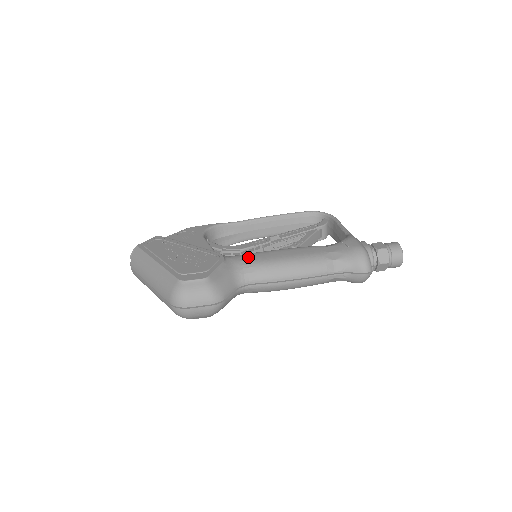
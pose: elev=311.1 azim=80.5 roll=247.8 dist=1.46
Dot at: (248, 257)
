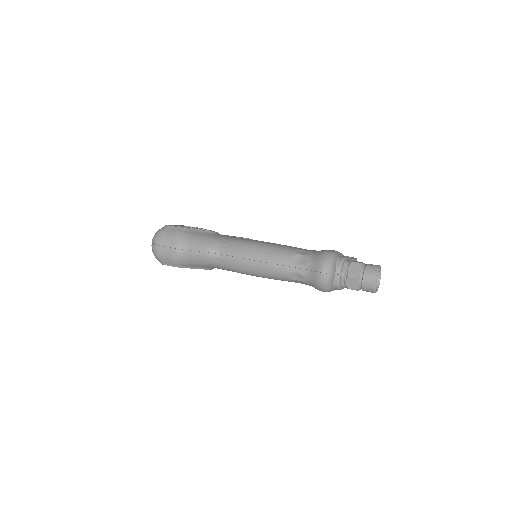
Dot at: (234, 237)
